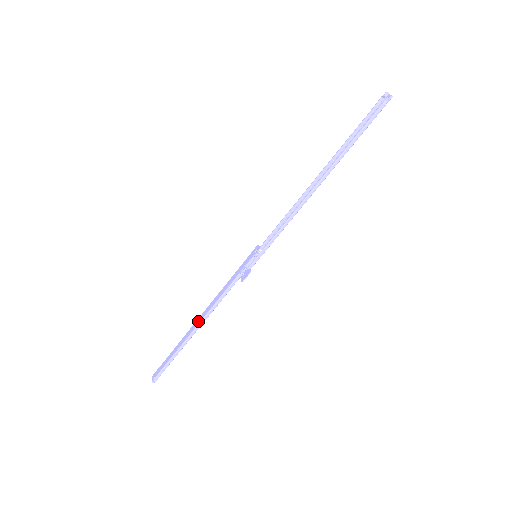
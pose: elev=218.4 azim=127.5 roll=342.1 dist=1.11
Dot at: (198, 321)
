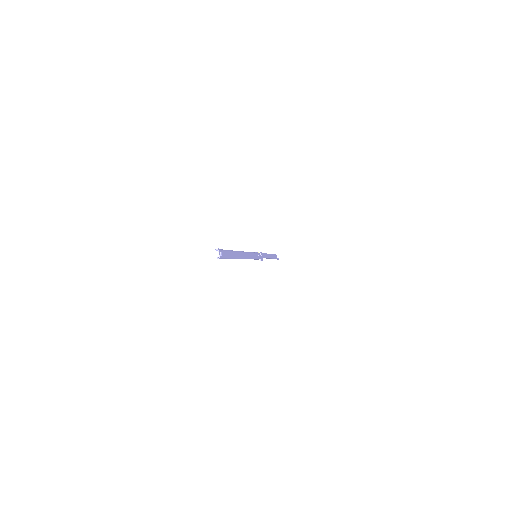
Dot at: (266, 256)
